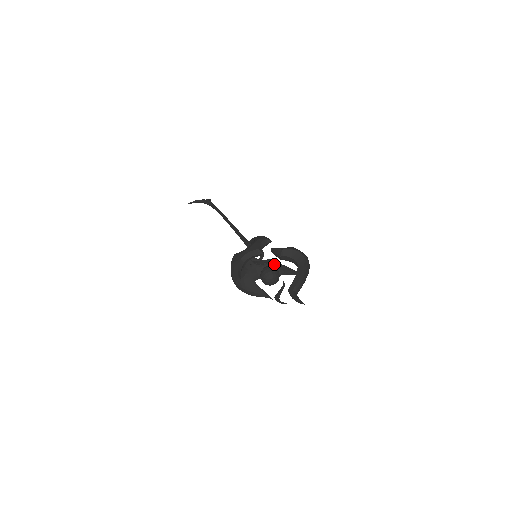
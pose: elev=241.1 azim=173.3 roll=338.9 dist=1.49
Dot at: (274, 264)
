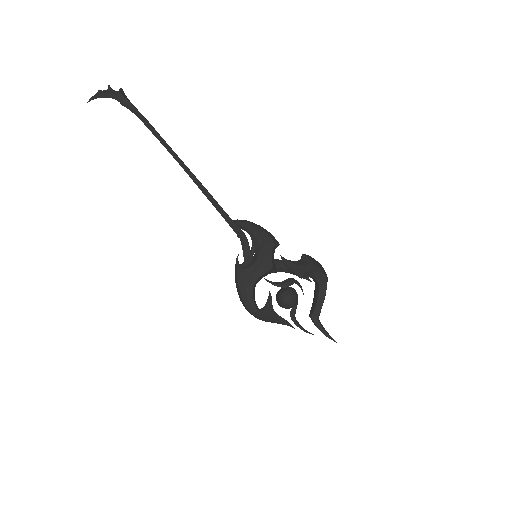
Dot at: (276, 263)
